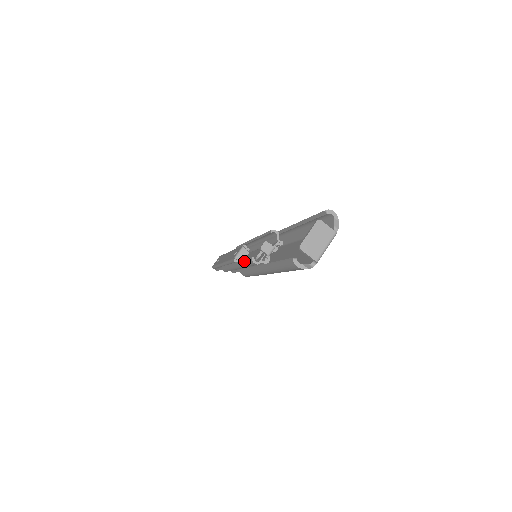
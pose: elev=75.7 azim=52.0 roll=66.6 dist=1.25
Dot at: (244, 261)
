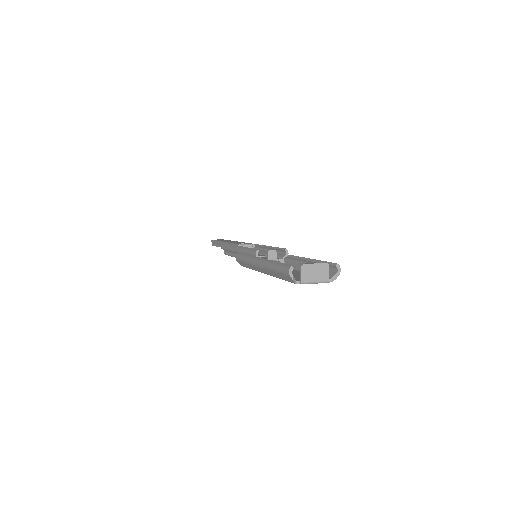
Dot at: (249, 248)
